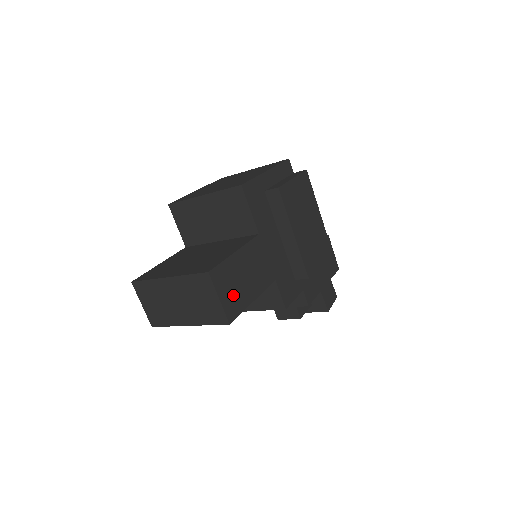
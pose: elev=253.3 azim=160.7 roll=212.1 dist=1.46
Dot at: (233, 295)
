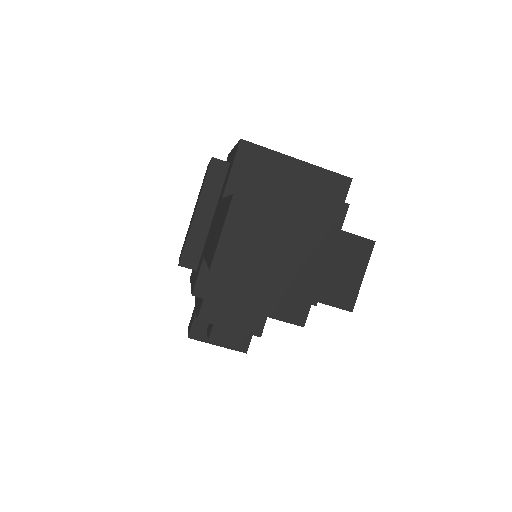
Dot at: occluded
